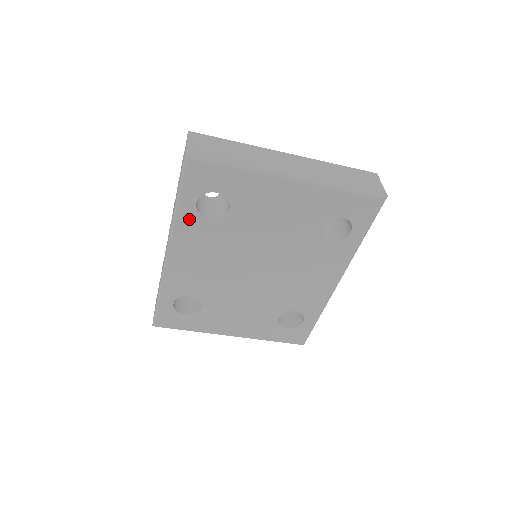
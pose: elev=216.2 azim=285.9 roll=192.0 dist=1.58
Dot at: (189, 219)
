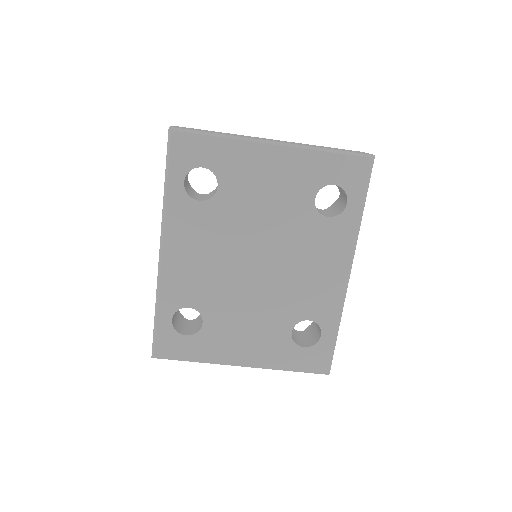
Dot at: (179, 203)
